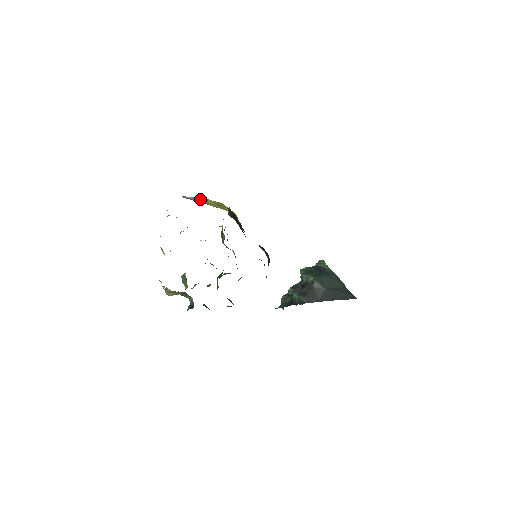
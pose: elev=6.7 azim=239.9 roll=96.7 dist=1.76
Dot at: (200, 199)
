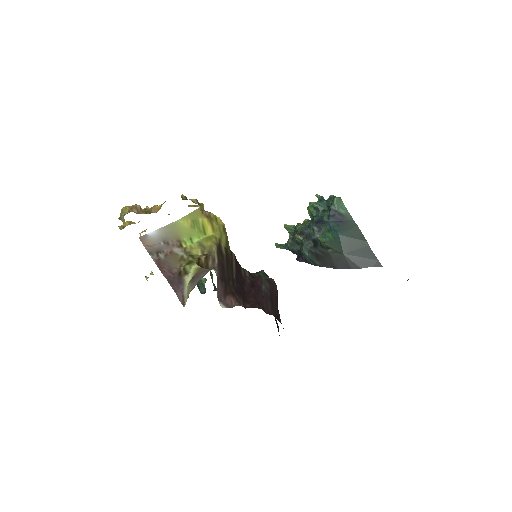
Dot at: (167, 229)
